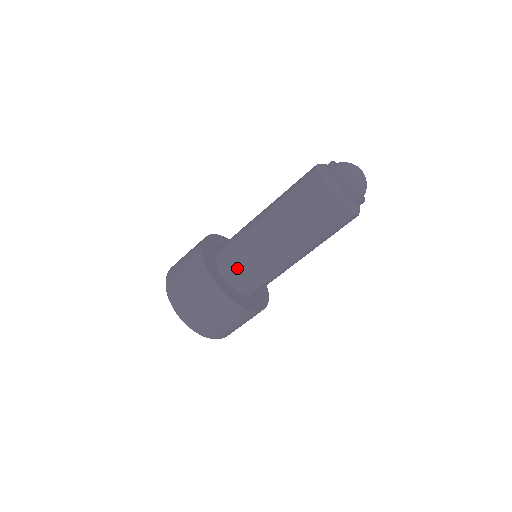
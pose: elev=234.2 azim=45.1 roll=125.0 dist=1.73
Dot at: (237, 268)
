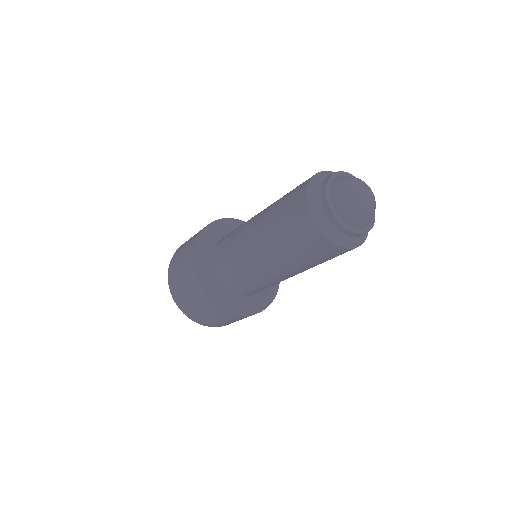
Dot at: (221, 255)
